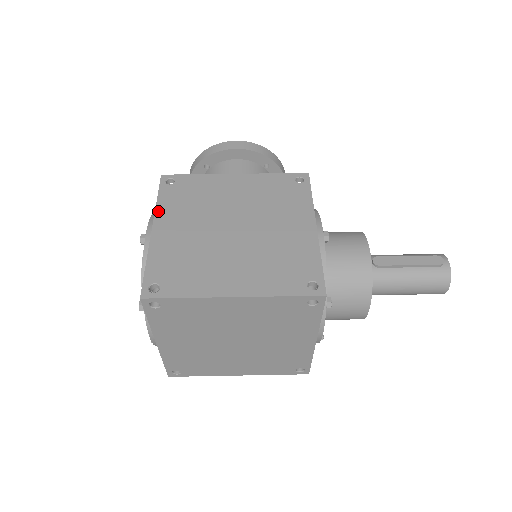
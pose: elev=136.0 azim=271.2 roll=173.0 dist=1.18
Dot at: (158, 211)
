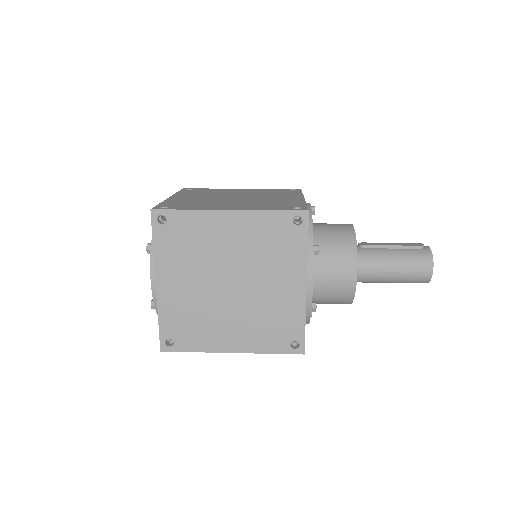
Dot at: (176, 194)
